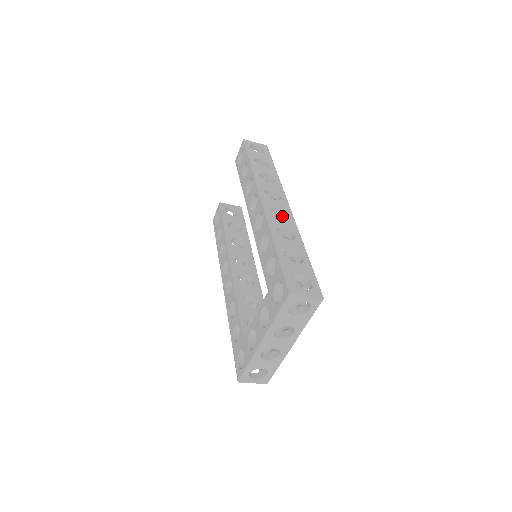
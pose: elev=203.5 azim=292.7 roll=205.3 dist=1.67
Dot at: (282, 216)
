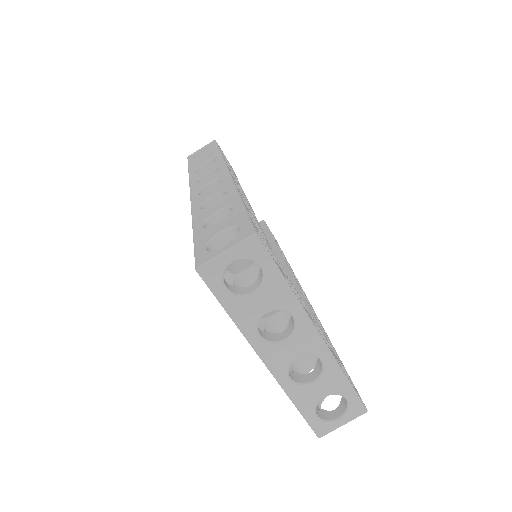
Dot at: occluded
